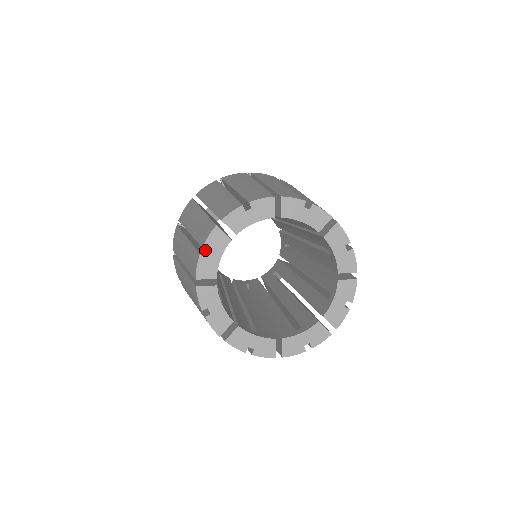
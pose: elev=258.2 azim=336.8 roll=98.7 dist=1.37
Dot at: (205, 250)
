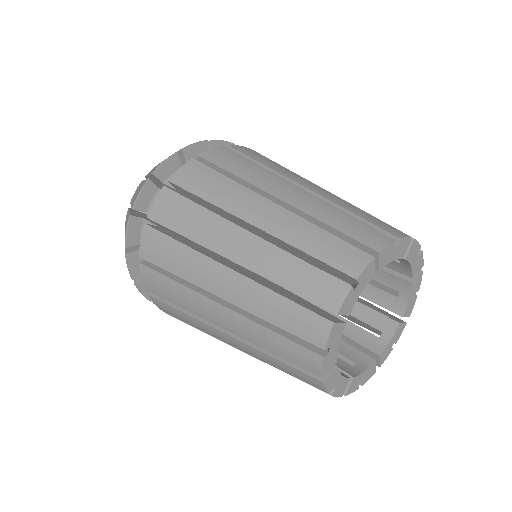
Dot at: occluded
